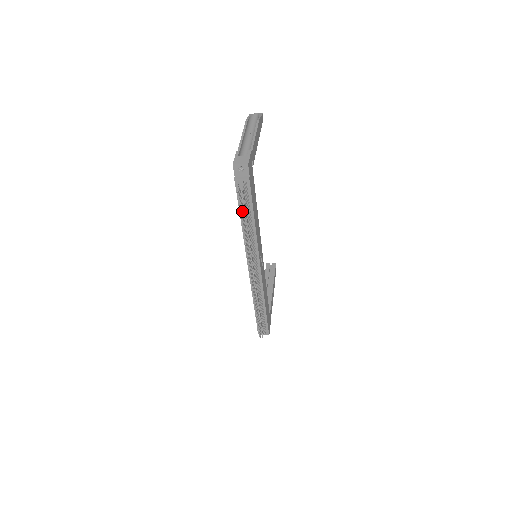
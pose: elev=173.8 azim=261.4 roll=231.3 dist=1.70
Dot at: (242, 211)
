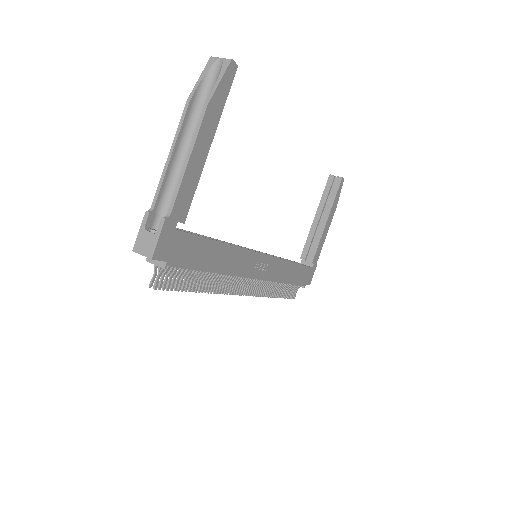
Dot at: (179, 281)
